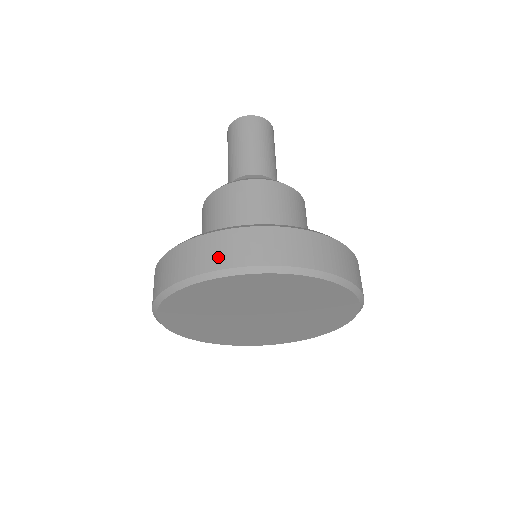
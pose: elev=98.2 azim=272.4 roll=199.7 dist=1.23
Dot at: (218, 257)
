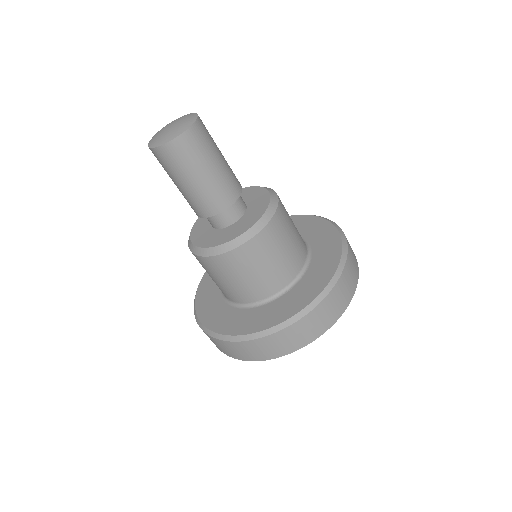
Dot at: (269, 353)
